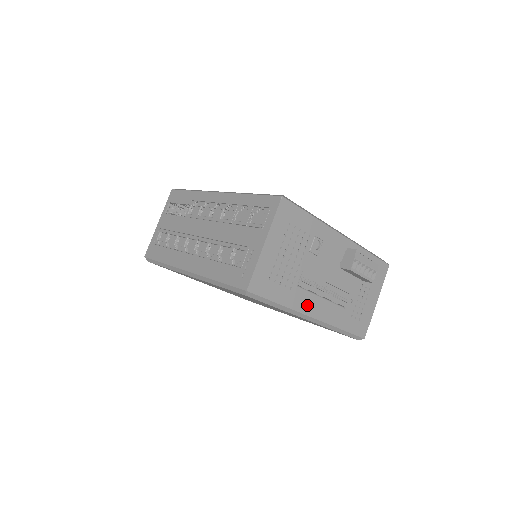
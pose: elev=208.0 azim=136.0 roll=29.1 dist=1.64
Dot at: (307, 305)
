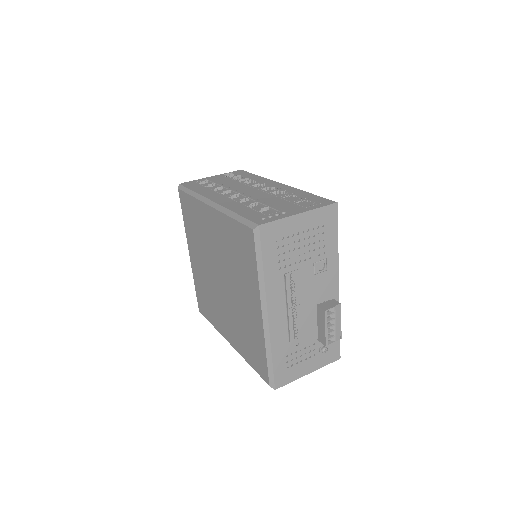
Dot at: (275, 298)
